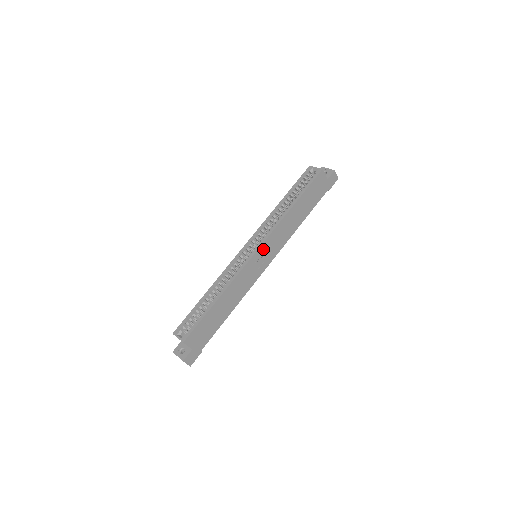
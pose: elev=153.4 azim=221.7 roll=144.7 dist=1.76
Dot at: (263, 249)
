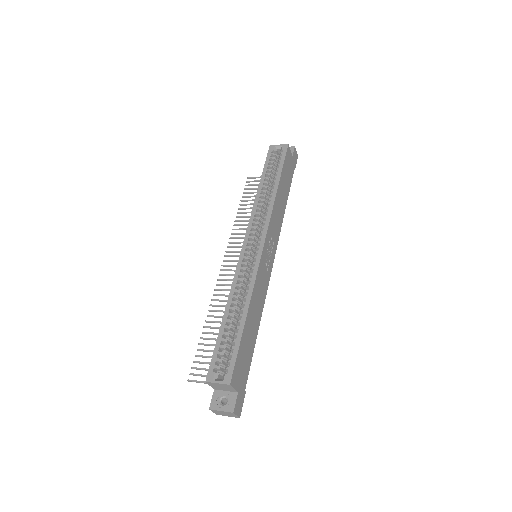
Dot at: (267, 242)
